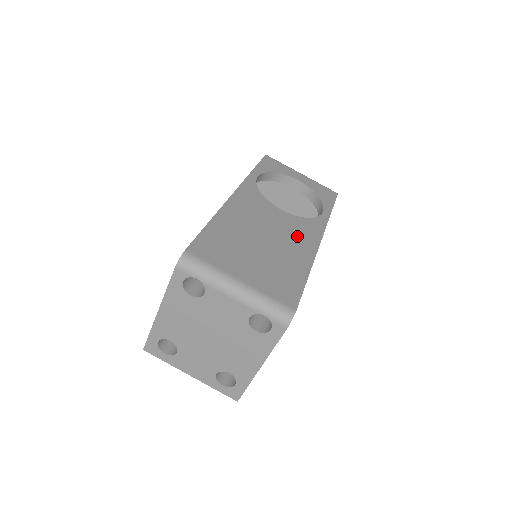
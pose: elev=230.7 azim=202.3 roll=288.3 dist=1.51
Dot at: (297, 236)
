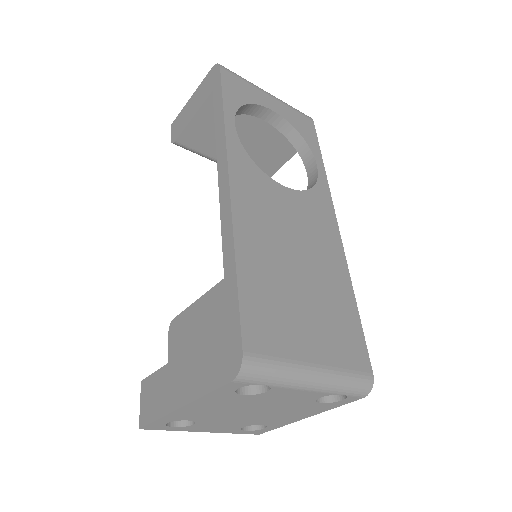
Dot at: (319, 233)
